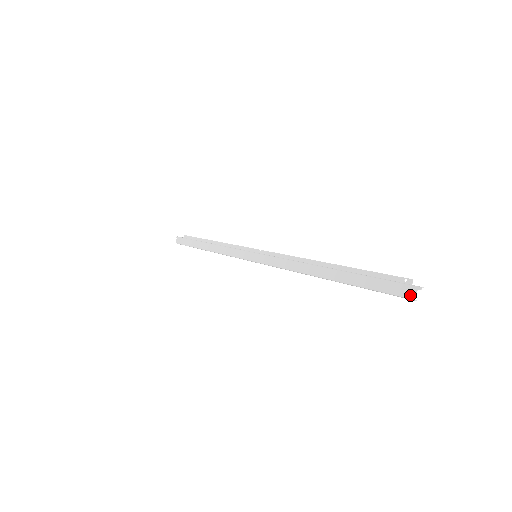
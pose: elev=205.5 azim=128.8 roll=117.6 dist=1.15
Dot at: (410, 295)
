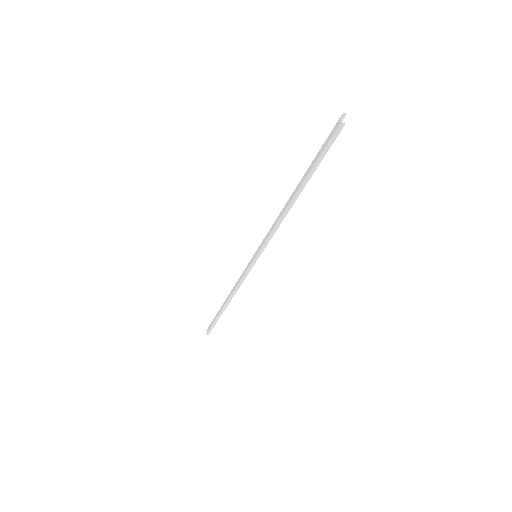
Dot at: (338, 124)
